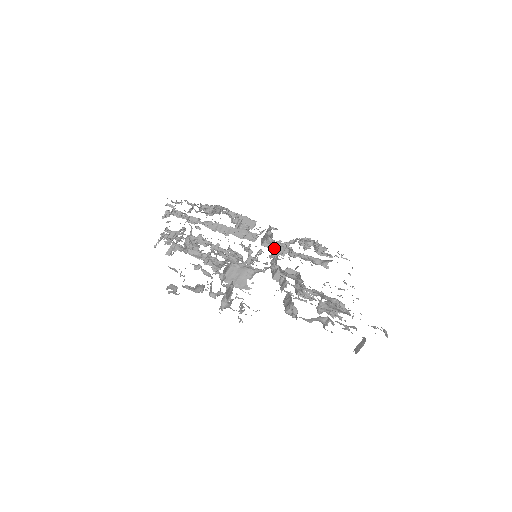
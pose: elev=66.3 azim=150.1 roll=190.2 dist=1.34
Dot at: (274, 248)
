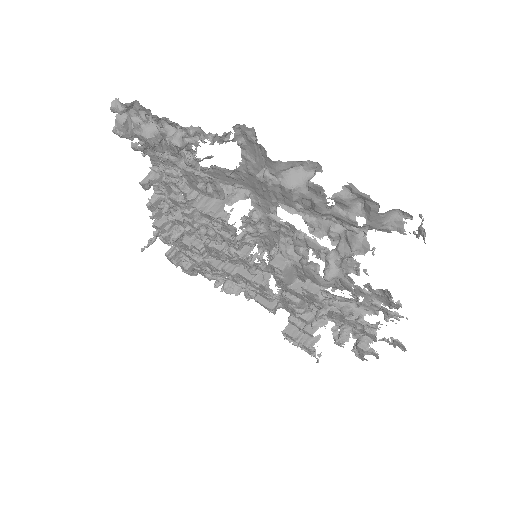
Dot at: occluded
